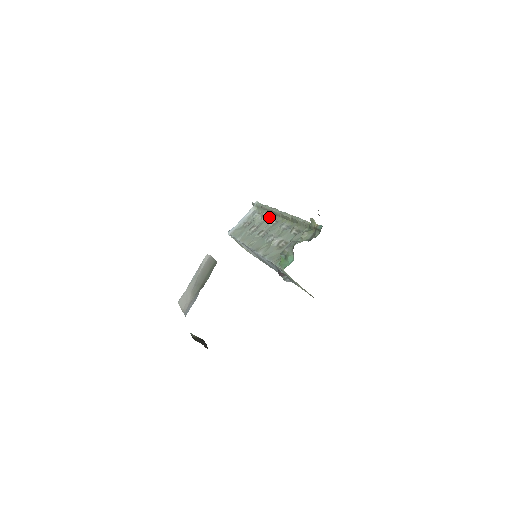
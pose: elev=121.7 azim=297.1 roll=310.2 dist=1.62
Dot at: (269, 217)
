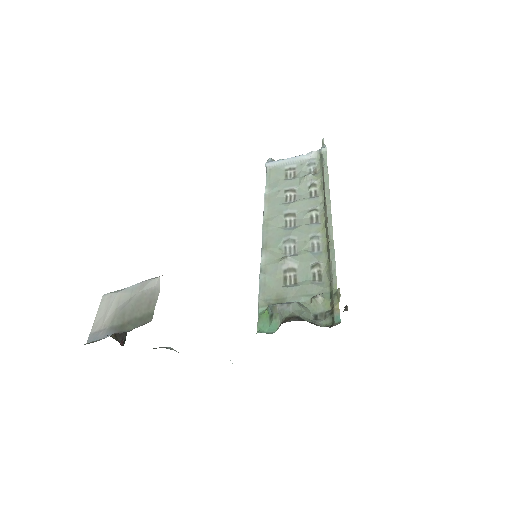
Dot at: (316, 197)
